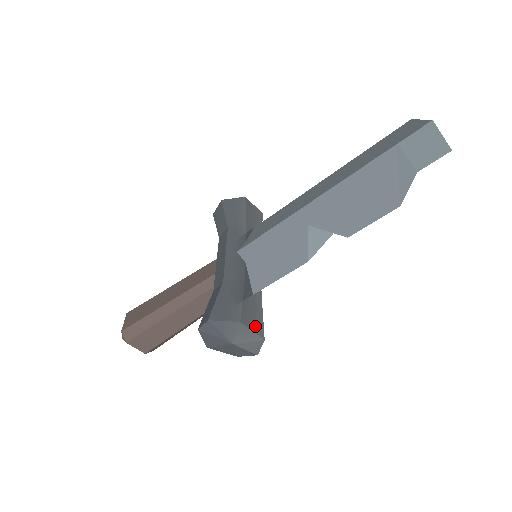
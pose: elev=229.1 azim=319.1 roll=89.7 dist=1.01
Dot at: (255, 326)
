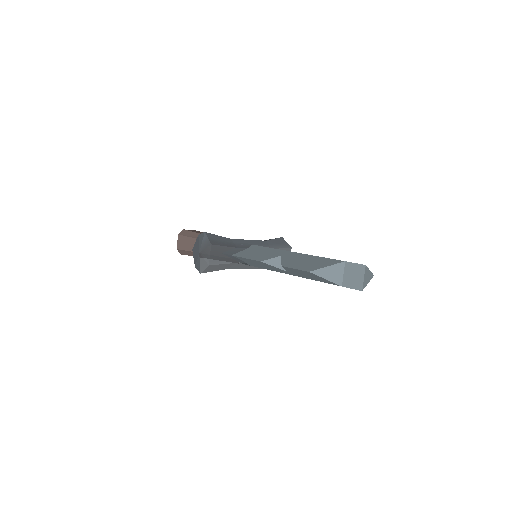
Dot at: (214, 257)
